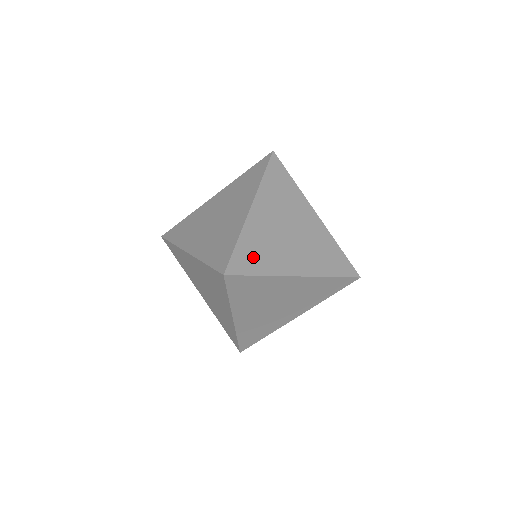
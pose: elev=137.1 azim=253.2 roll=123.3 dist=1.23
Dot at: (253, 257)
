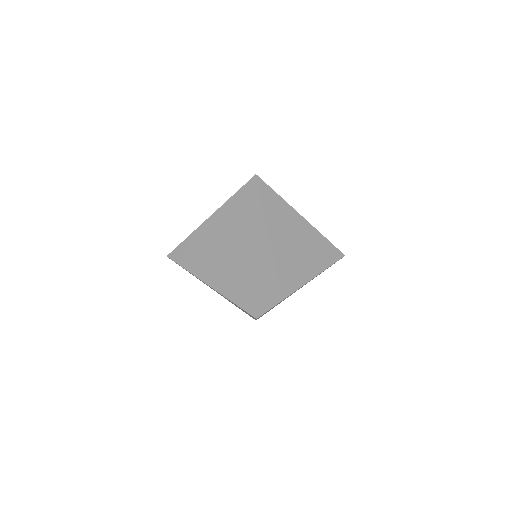
Dot at: (271, 290)
